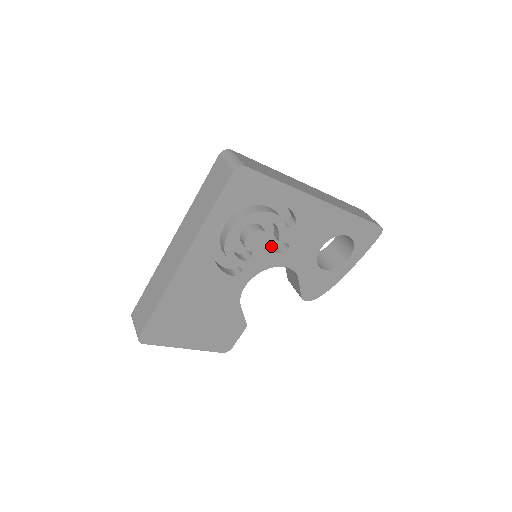
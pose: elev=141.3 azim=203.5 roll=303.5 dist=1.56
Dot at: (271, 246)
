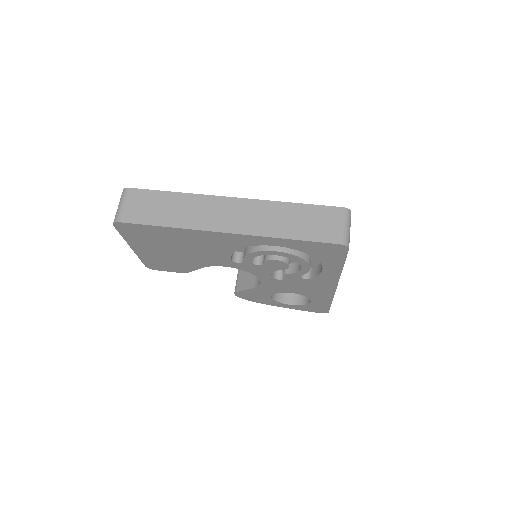
Dot at: occluded
